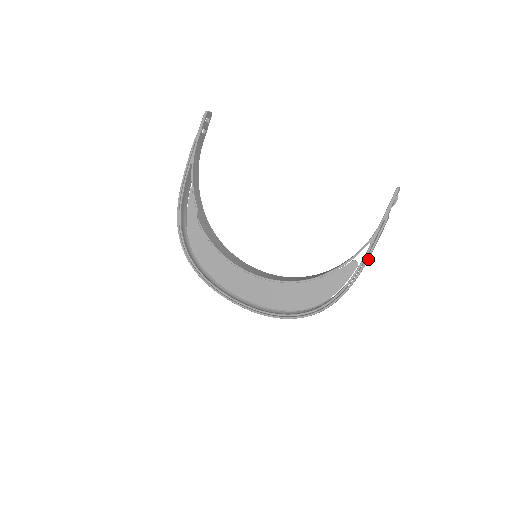
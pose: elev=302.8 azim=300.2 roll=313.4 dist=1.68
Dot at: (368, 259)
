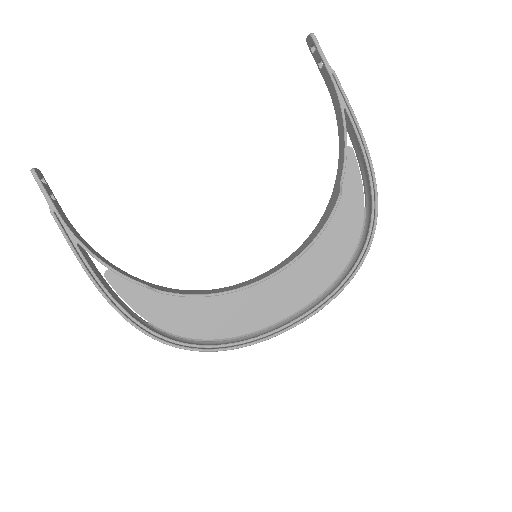
Dot at: occluded
